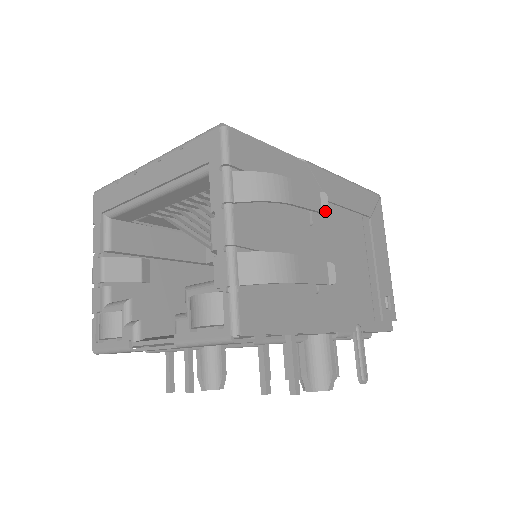
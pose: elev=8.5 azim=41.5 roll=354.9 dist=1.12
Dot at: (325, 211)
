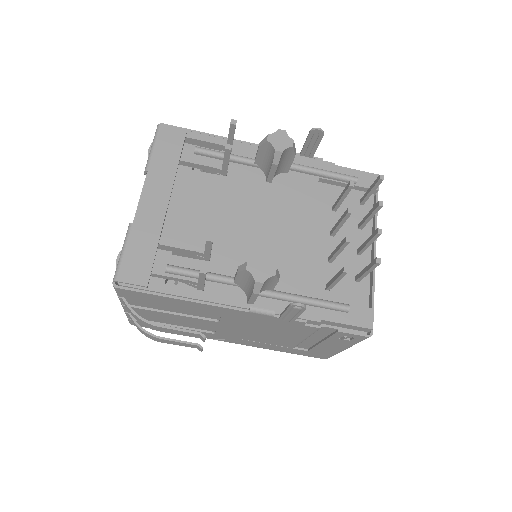
Dot at: occluded
